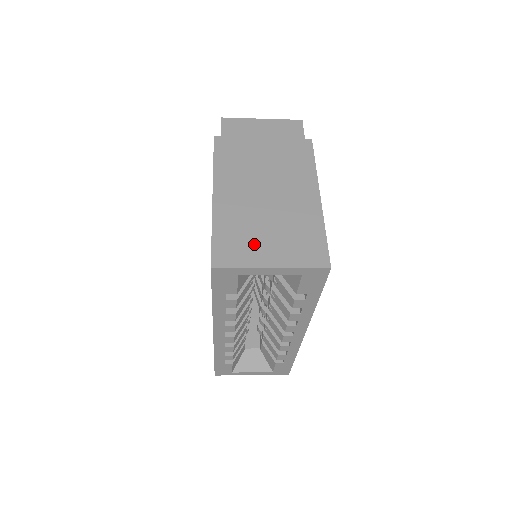
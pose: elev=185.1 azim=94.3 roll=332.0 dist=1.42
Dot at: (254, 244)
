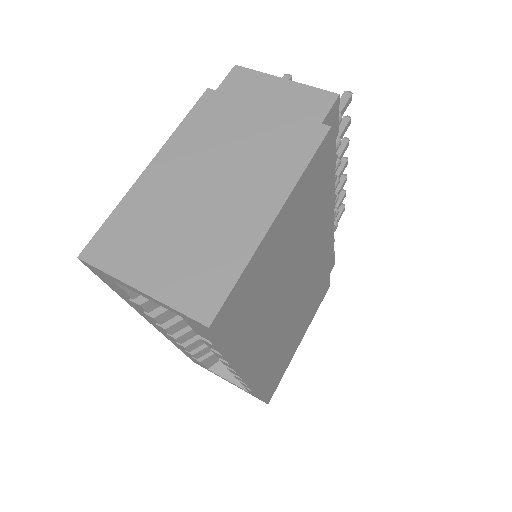
Dot at: (144, 249)
